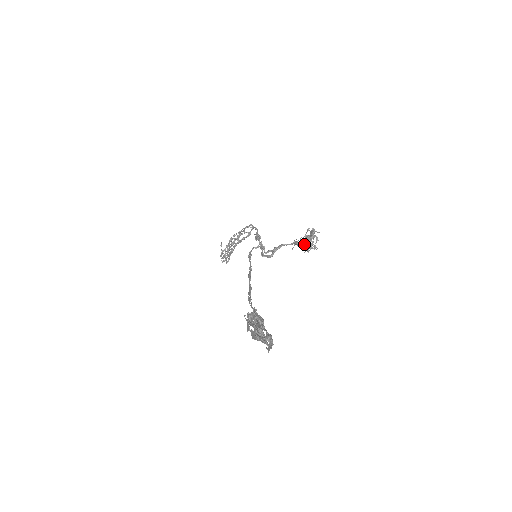
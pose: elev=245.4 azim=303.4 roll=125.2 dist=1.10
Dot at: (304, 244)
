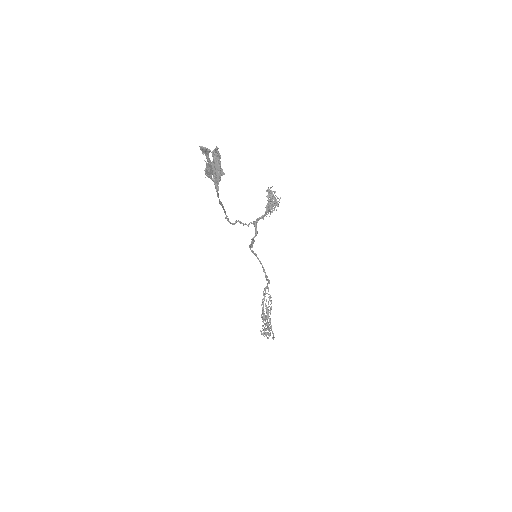
Dot at: (269, 202)
